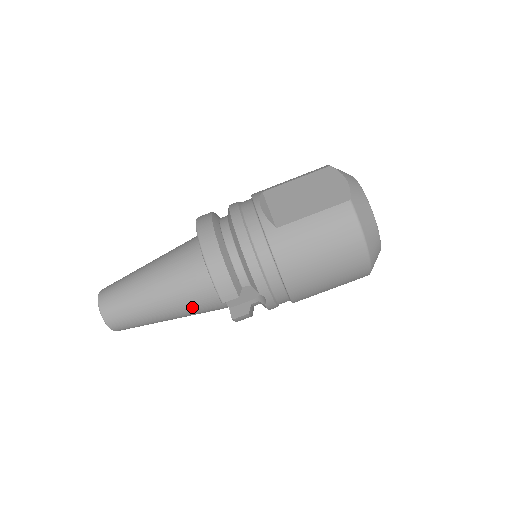
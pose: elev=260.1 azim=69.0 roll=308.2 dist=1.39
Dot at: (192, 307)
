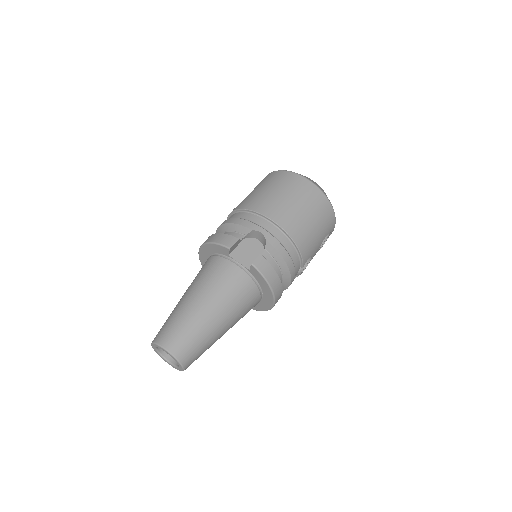
Dot at: (220, 284)
